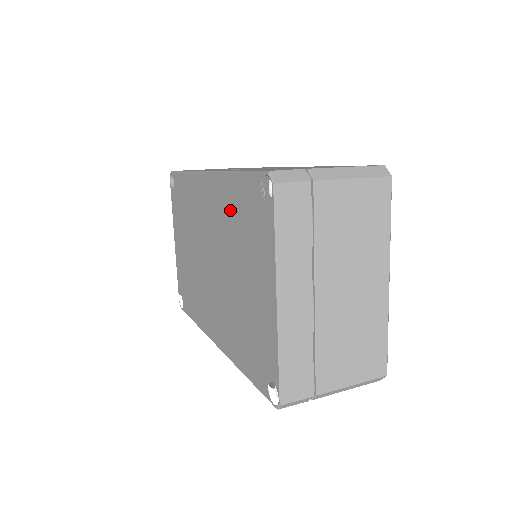
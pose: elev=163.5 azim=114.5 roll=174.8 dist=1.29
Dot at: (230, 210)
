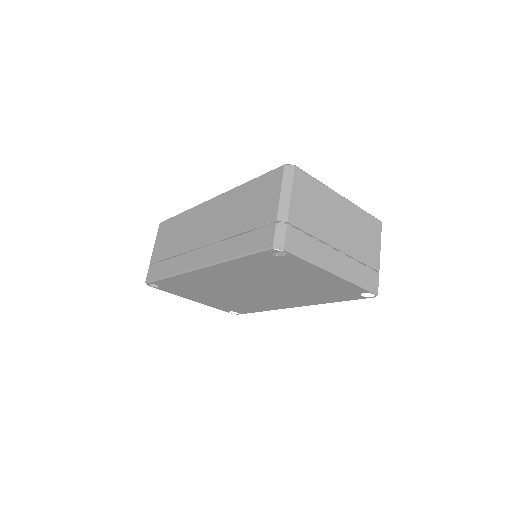
Dot at: (249, 270)
